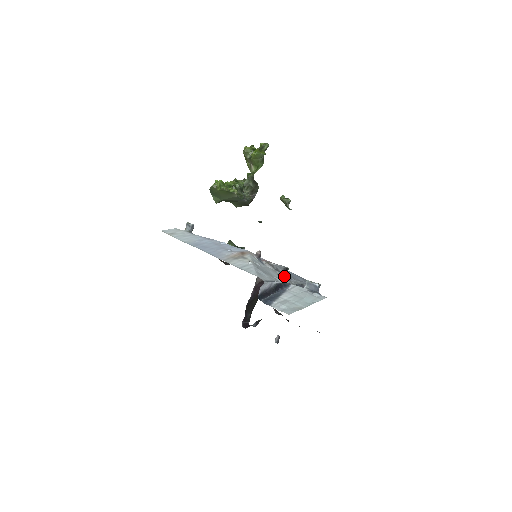
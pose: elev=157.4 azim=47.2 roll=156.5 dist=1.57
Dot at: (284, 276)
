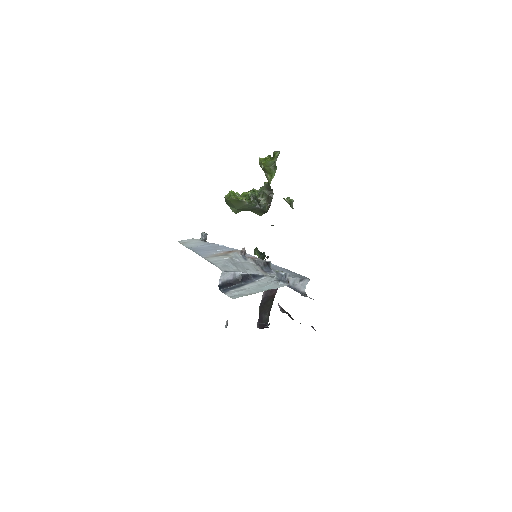
Dot at: (263, 269)
